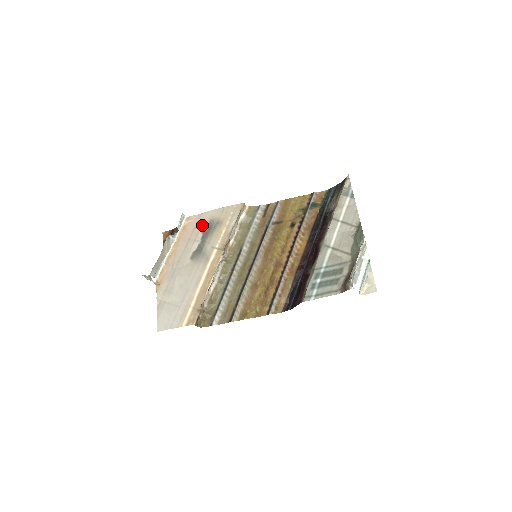
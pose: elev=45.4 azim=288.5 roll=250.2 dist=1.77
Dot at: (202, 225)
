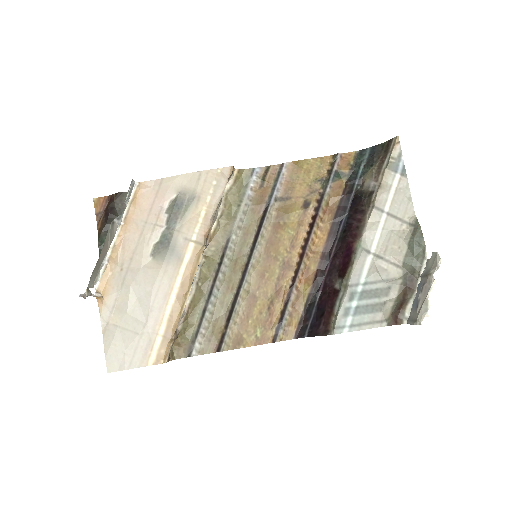
Dot at: (166, 199)
